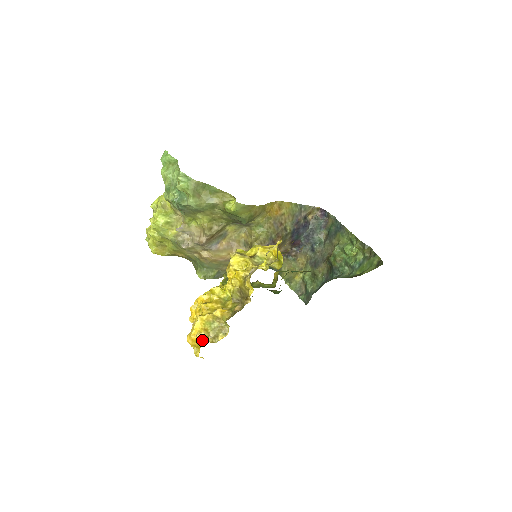
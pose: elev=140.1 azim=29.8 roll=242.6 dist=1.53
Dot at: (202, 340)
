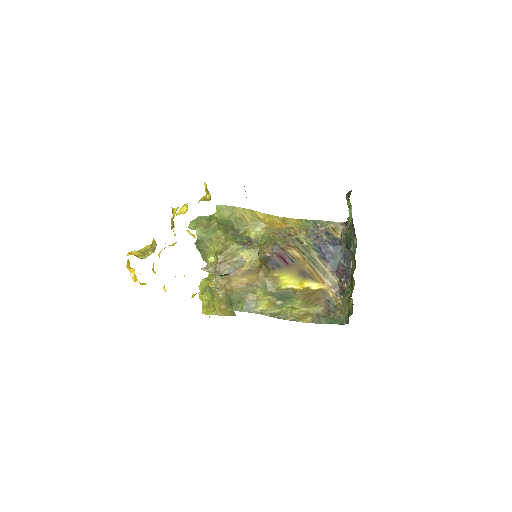
Dot at: (130, 254)
